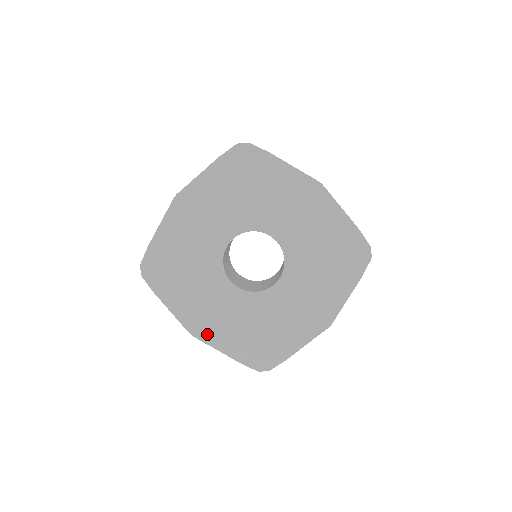
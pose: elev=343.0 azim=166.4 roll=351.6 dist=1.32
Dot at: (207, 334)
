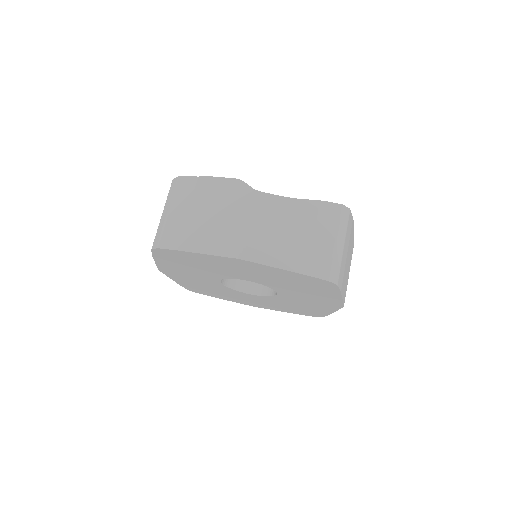
Dot at: (263, 307)
